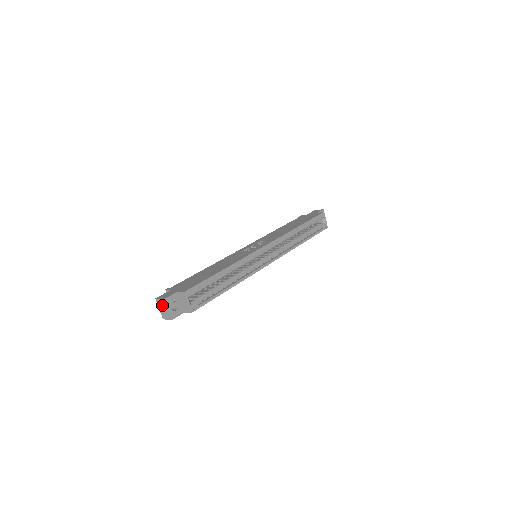
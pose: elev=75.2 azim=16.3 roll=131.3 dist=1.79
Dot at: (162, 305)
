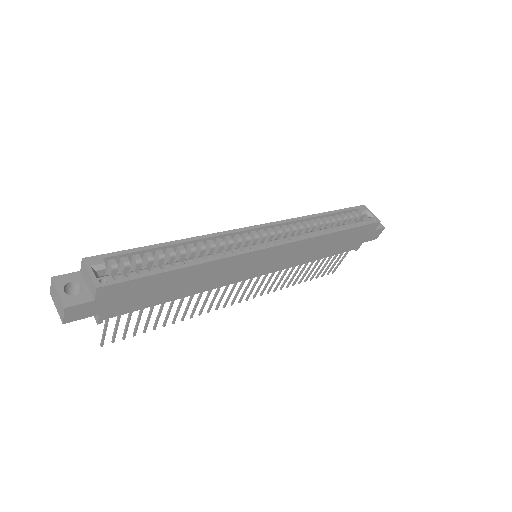
Dot at: (54, 294)
